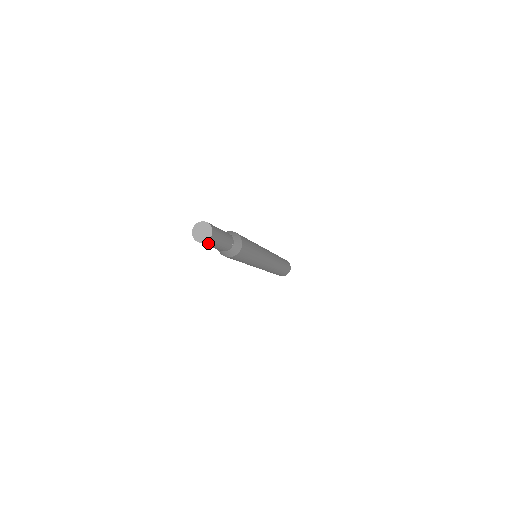
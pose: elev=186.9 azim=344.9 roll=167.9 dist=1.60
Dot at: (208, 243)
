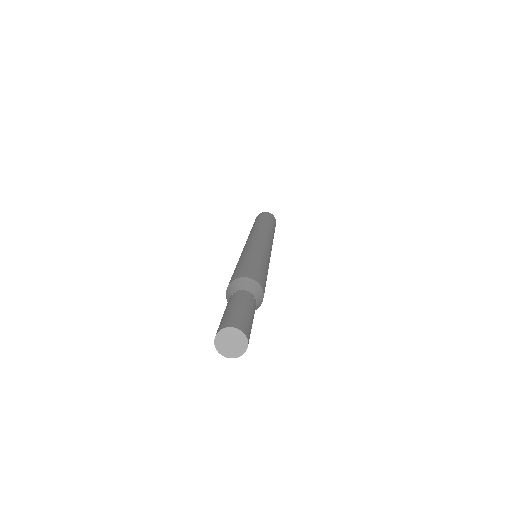
Dot at: occluded
